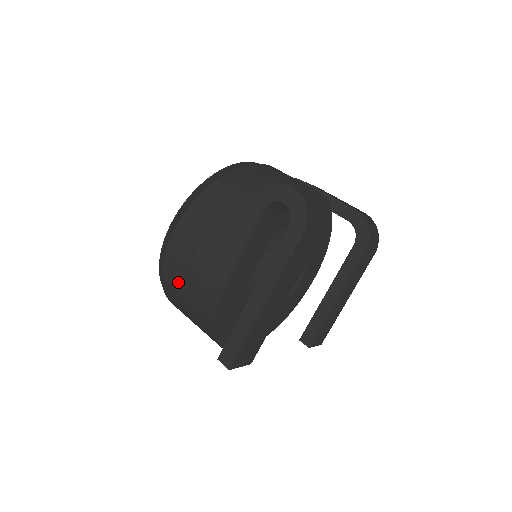
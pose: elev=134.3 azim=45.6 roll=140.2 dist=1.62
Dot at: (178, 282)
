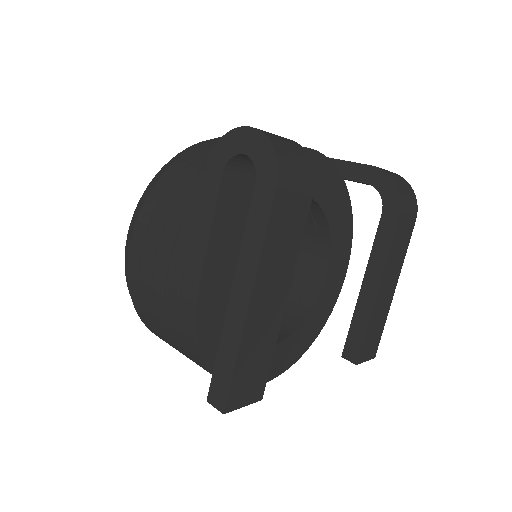
Dot at: (149, 306)
